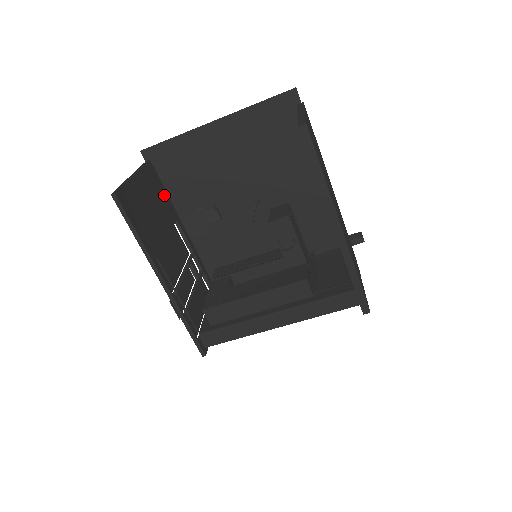
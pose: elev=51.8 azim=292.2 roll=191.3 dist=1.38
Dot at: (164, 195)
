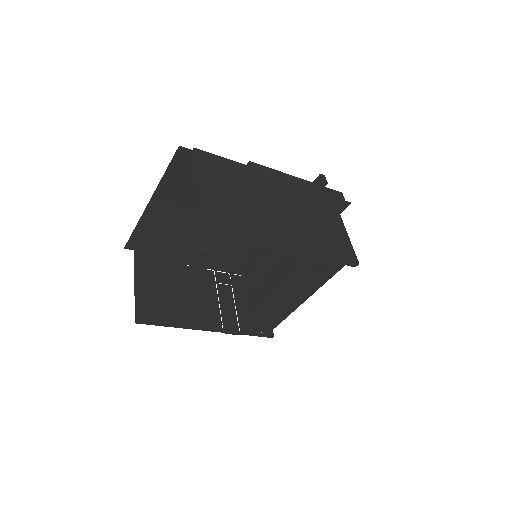
Dot at: (164, 259)
